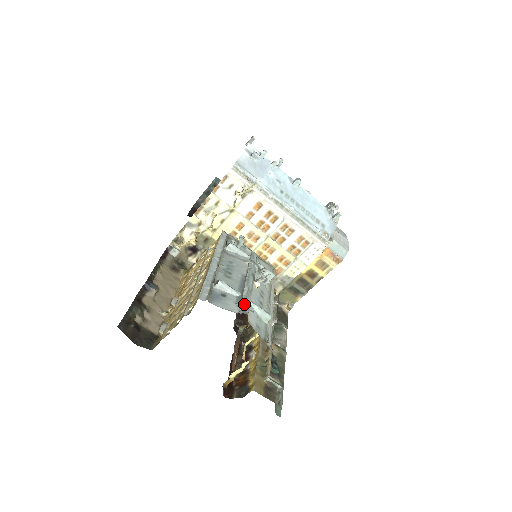
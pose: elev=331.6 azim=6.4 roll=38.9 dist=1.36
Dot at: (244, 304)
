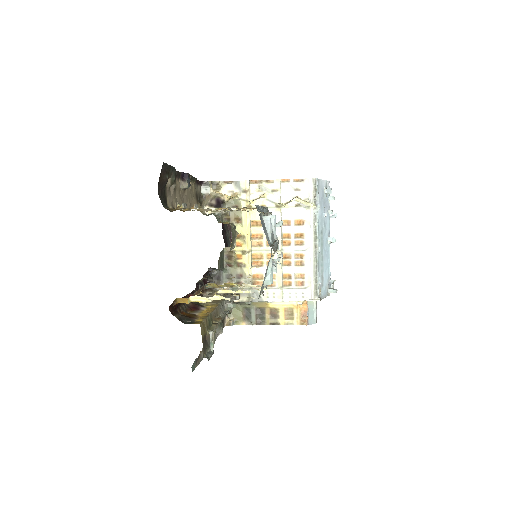
Dot at: (274, 248)
